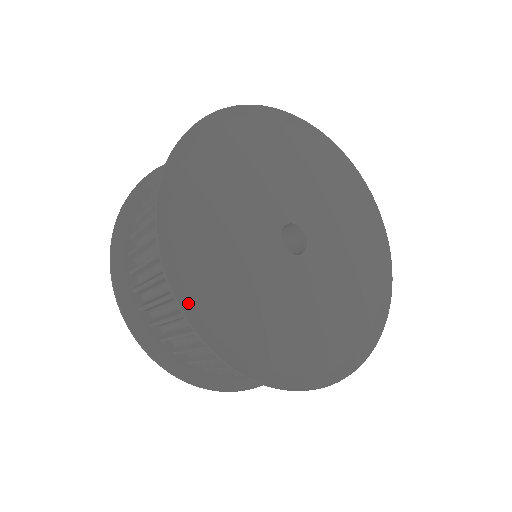
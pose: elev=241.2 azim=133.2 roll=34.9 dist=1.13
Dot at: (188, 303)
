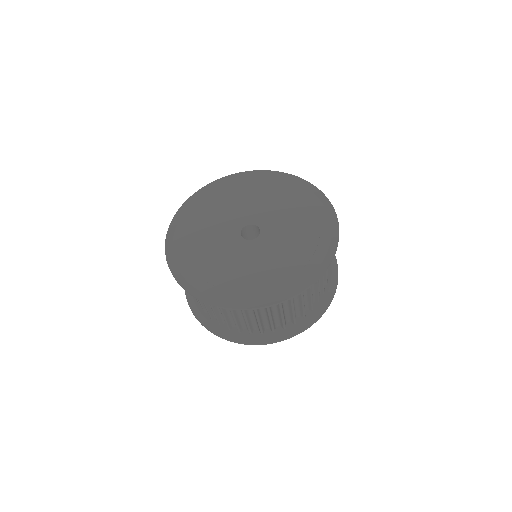
Dot at: (205, 297)
